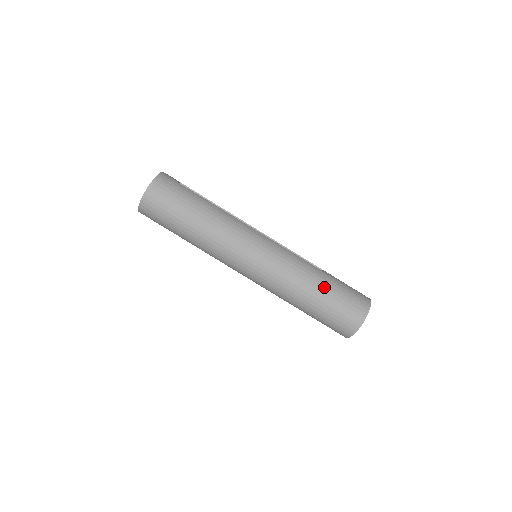
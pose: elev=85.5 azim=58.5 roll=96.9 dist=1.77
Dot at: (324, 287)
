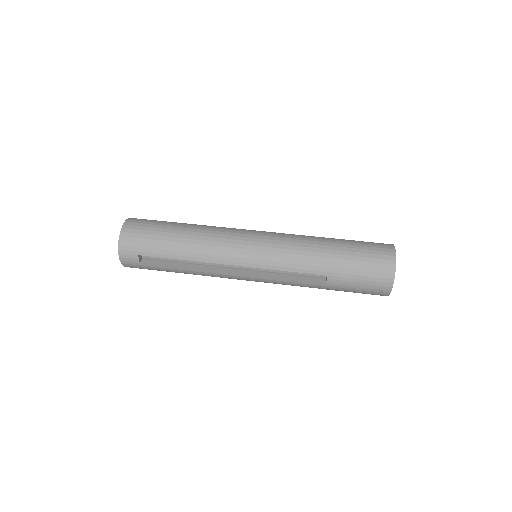
Dot at: occluded
